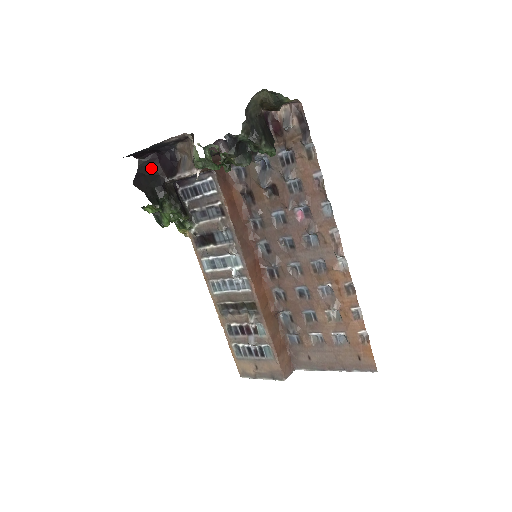
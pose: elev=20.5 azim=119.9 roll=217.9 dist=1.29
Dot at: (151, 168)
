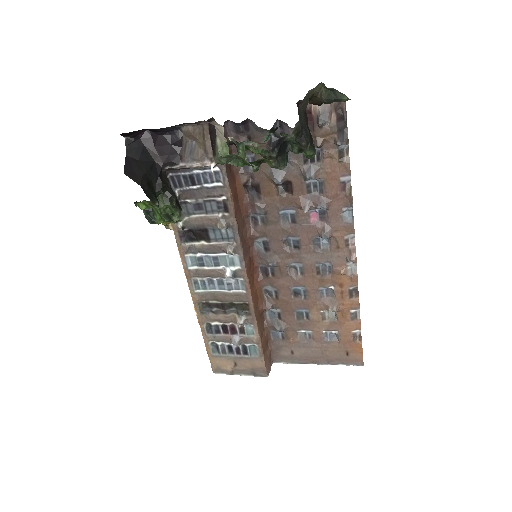
Dot at: (143, 151)
